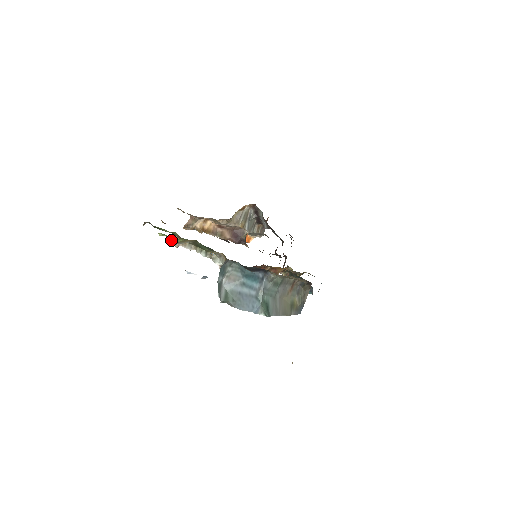
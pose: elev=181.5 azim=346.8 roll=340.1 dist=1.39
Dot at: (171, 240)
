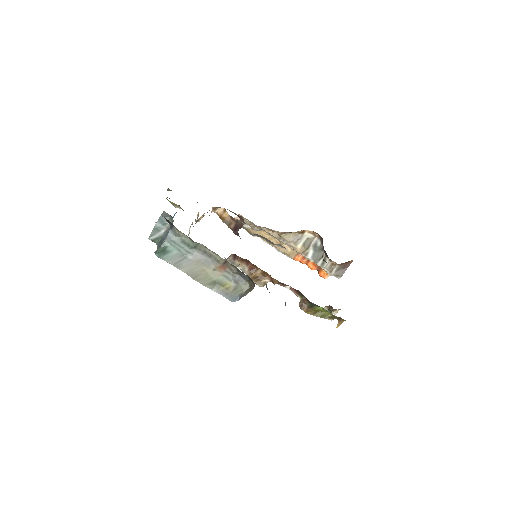
Dot at: occluded
